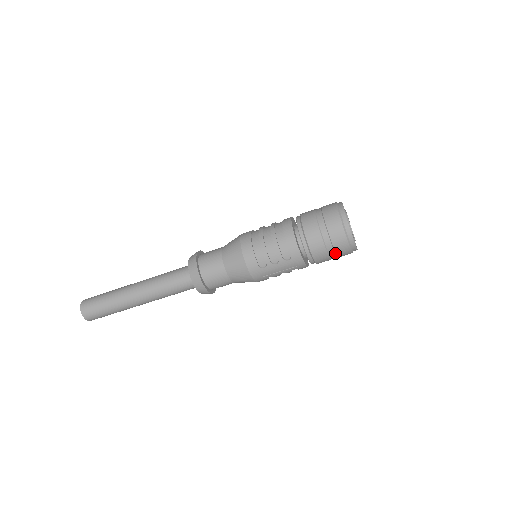
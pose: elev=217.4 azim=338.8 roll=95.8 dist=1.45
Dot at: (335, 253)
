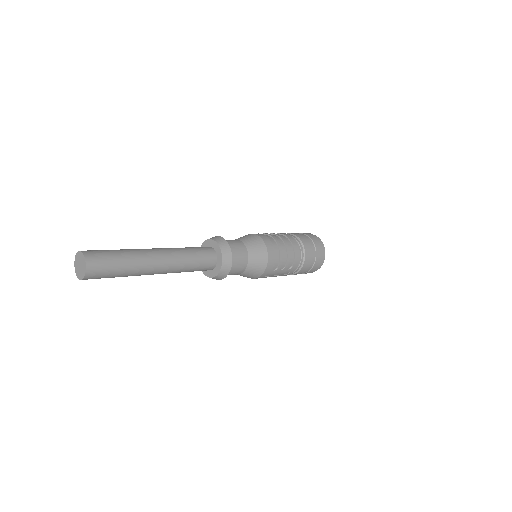
Dot at: (308, 272)
